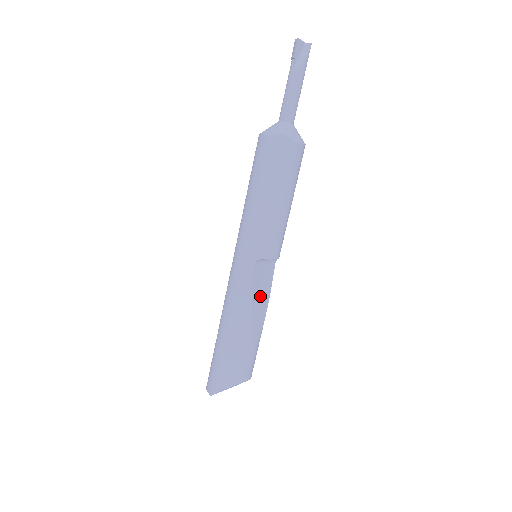
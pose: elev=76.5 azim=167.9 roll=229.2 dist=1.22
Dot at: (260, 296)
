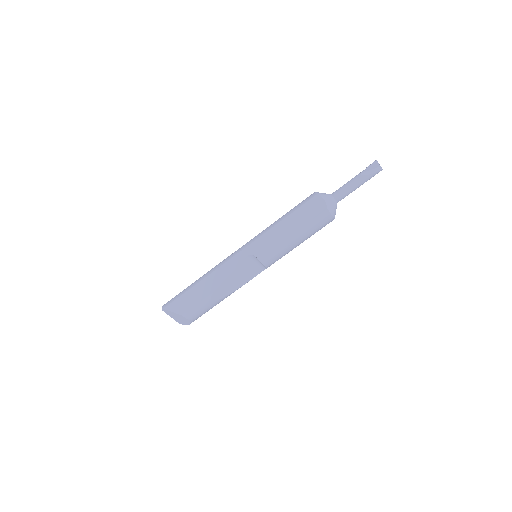
Dot at: (237, 278)
